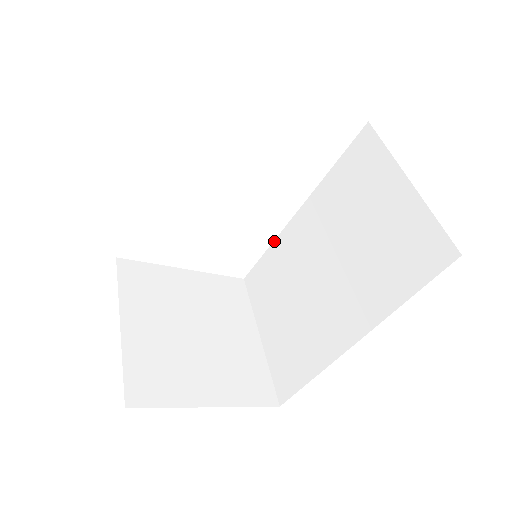
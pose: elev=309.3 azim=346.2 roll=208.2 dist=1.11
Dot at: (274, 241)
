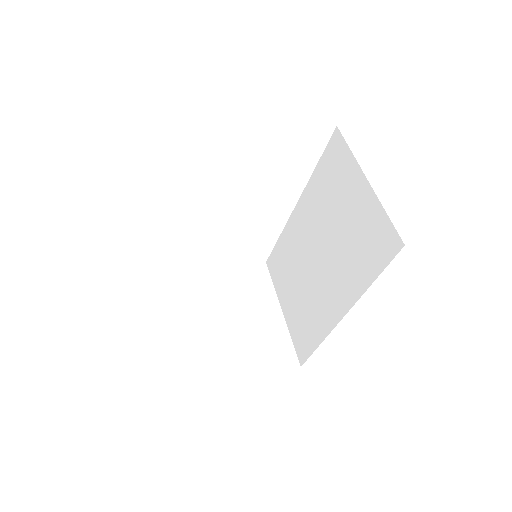
Dot at: (283, 230)
